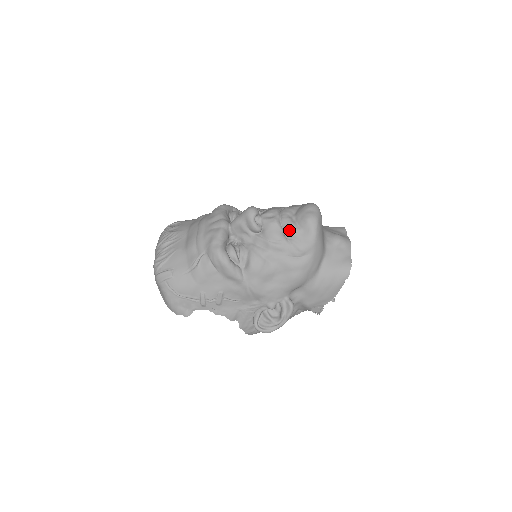
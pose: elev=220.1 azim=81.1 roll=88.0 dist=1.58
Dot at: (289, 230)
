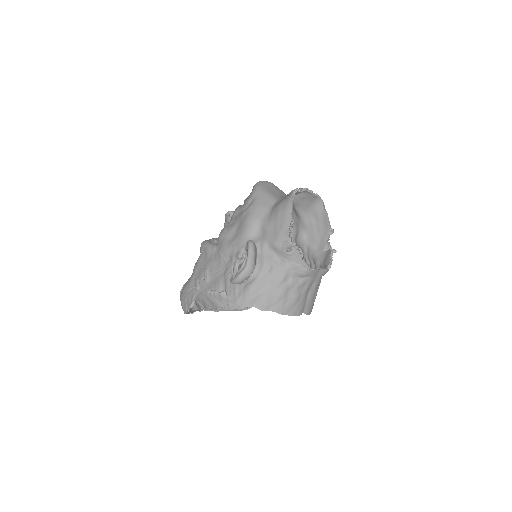
Dot at: occluded
